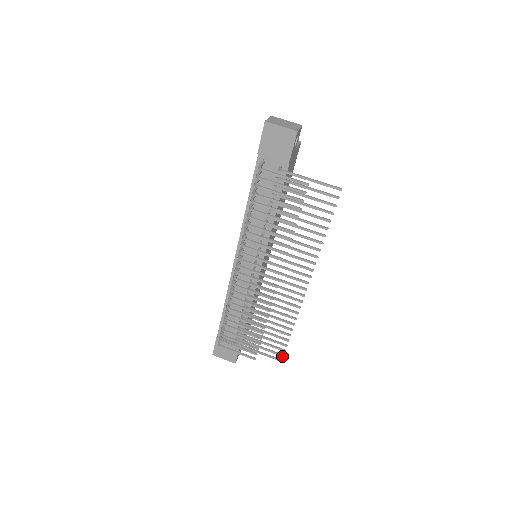
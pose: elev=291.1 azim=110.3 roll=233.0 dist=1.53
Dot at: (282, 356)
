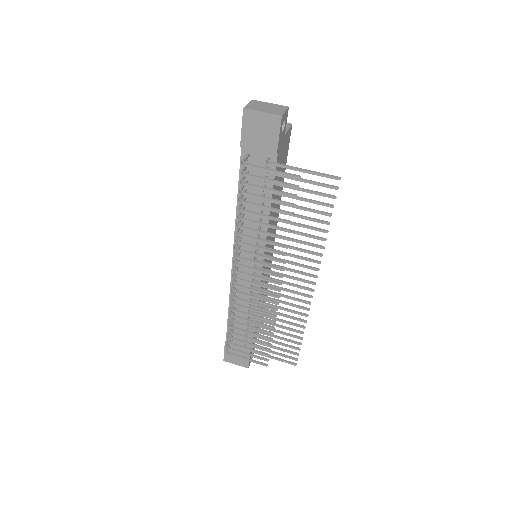
Dot at: (296, 360)
